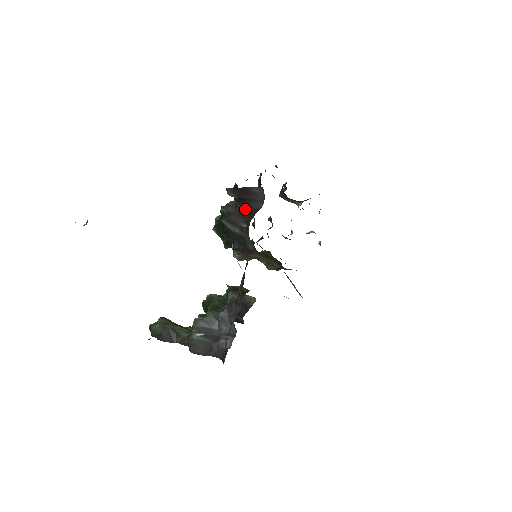
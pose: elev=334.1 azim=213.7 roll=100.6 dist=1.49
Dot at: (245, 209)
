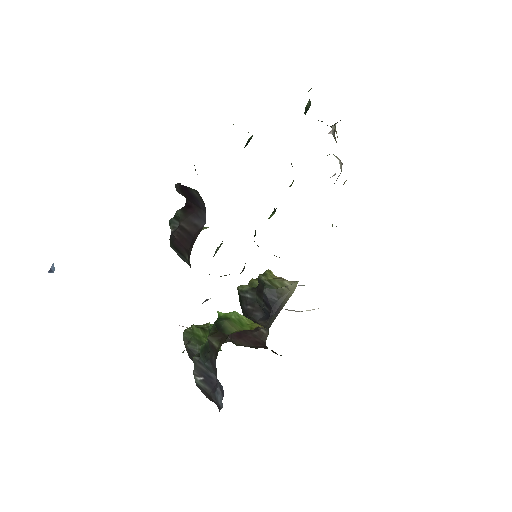
Dot at: (186, 230)
